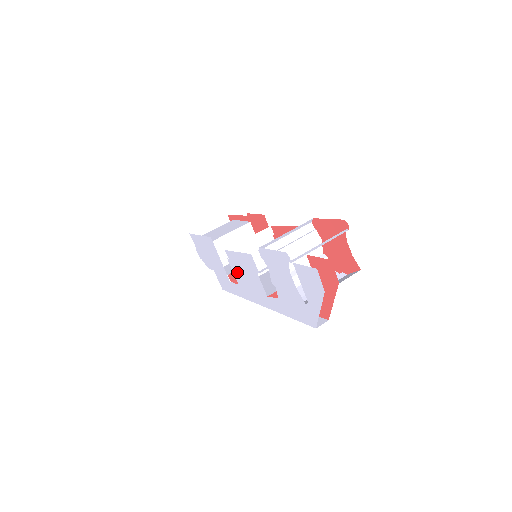
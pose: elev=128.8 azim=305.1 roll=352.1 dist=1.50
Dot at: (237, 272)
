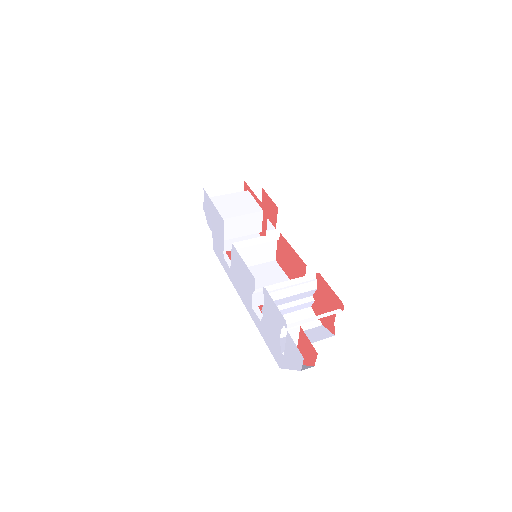
Dot at: (234, 265)
